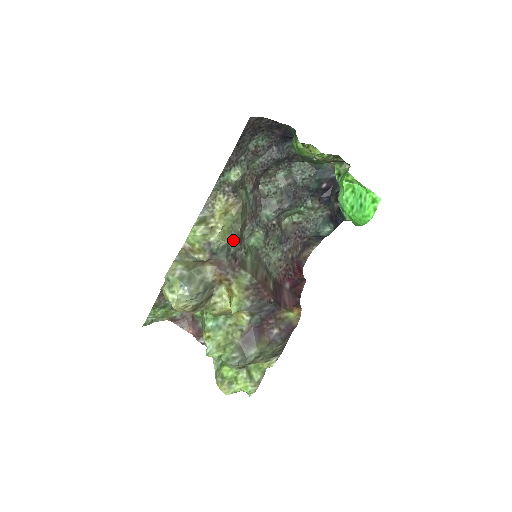
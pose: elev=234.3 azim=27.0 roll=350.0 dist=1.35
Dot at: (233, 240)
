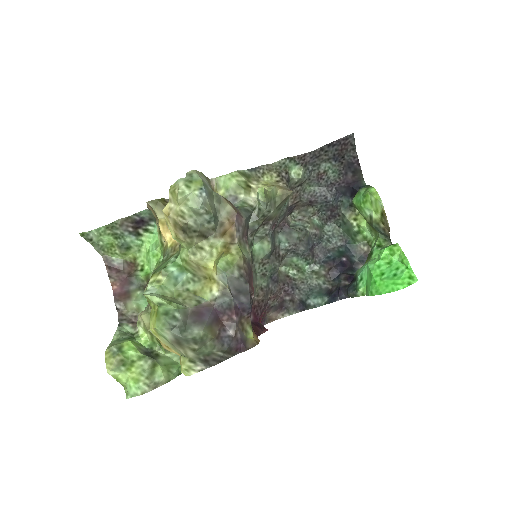
Dot at: (262, 212)
